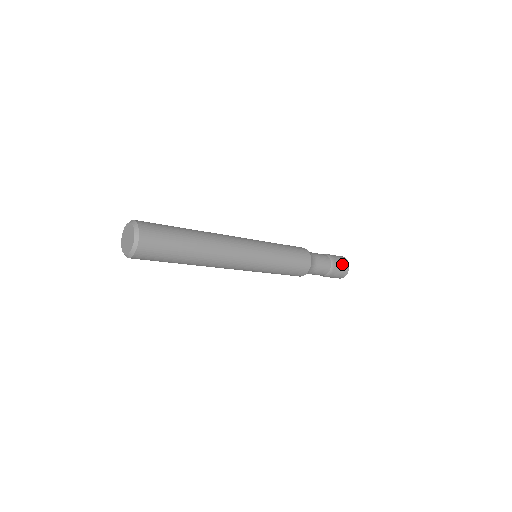
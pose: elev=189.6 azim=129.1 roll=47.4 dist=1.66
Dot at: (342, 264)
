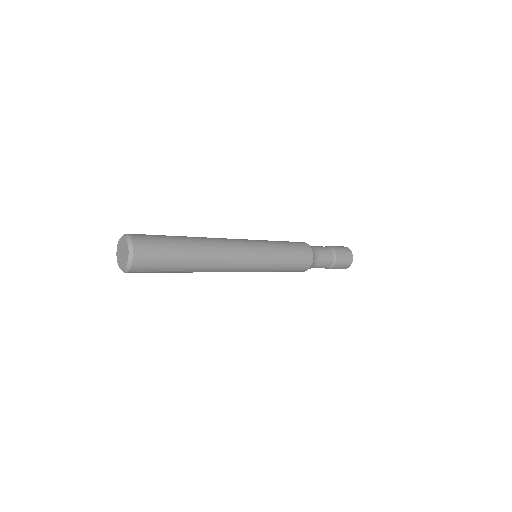
Dot at: (343, 250)
